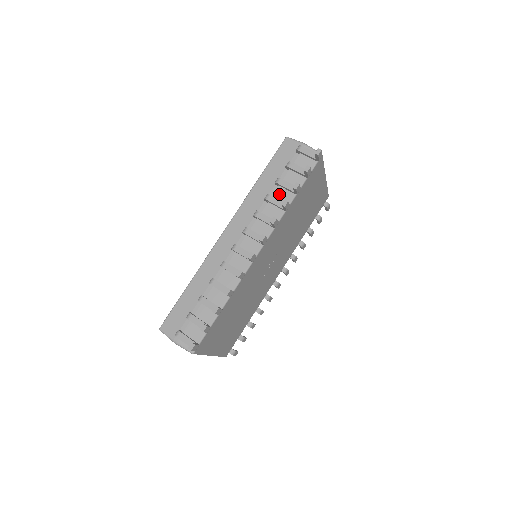
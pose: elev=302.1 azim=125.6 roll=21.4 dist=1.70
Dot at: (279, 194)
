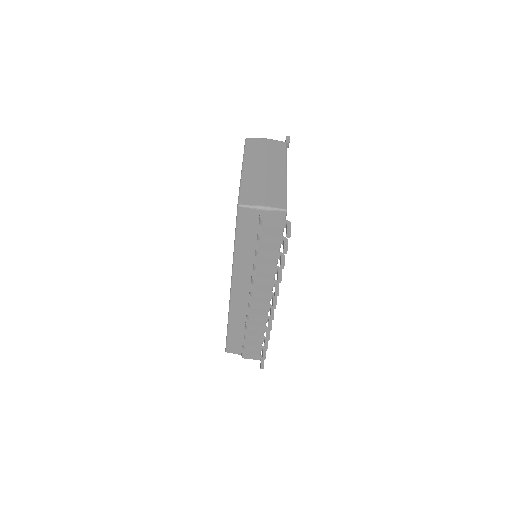
Dot at: occluded
